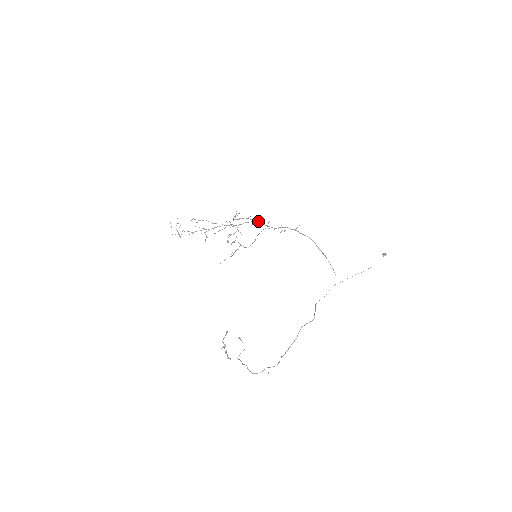
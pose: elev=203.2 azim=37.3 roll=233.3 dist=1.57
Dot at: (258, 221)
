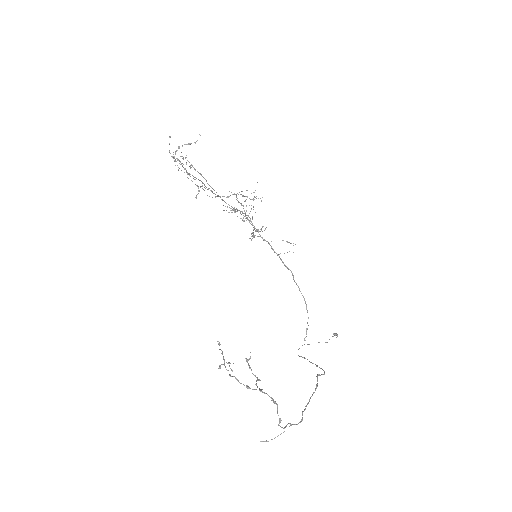
Dot at: occluded
